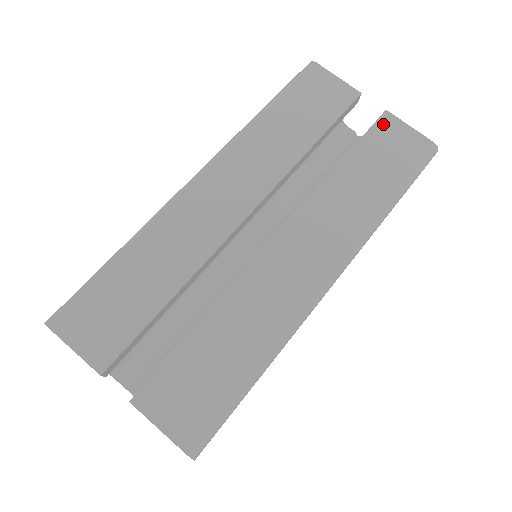
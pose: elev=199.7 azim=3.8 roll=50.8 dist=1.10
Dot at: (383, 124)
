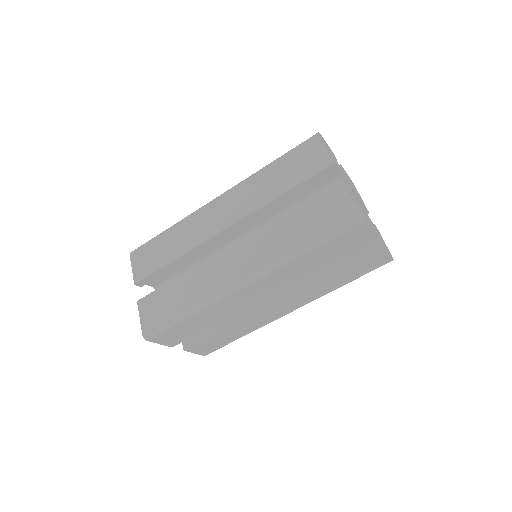
Dot at: (334, 190)
